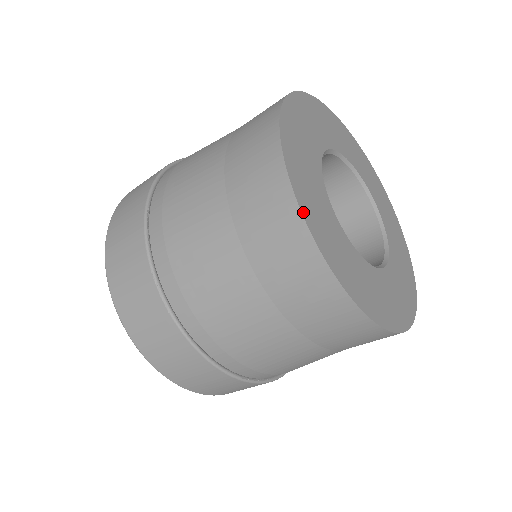
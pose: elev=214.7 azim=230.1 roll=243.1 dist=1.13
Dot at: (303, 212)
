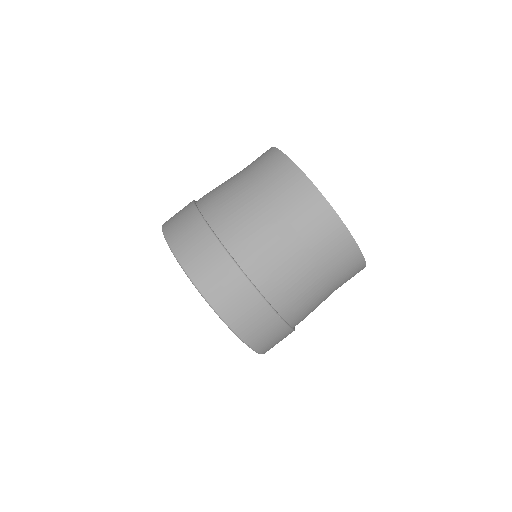
Dot at: occluded
